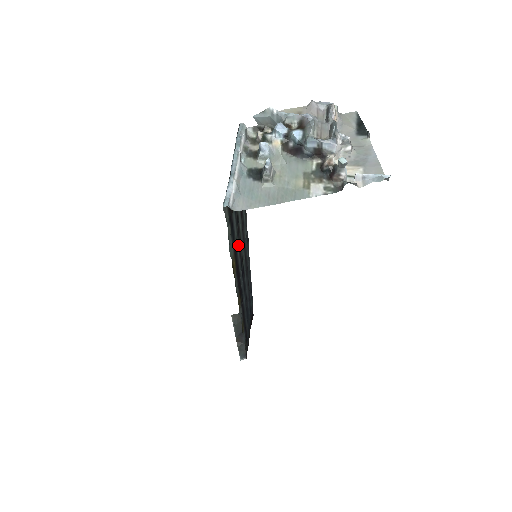
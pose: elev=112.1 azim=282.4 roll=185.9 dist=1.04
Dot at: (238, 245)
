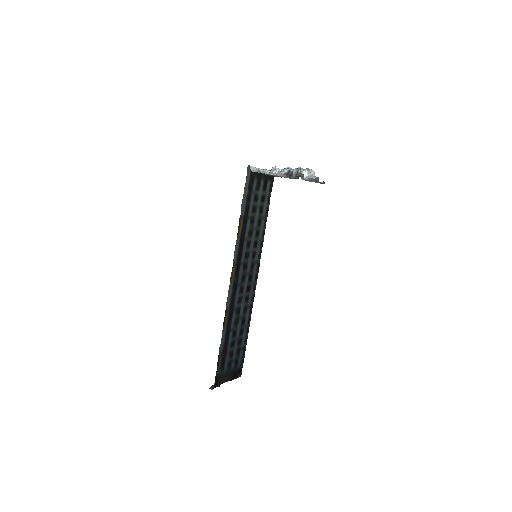
Dot at: (249, 229)
